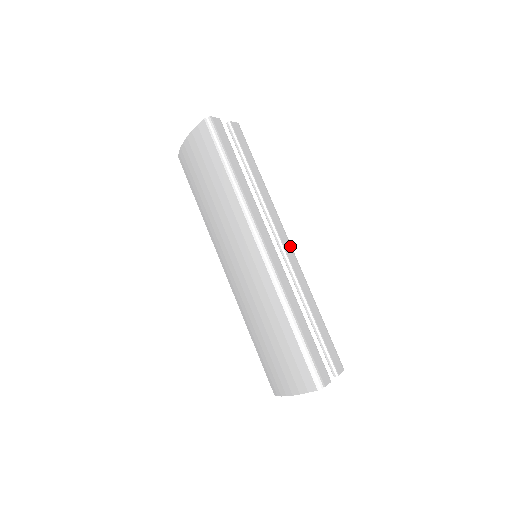
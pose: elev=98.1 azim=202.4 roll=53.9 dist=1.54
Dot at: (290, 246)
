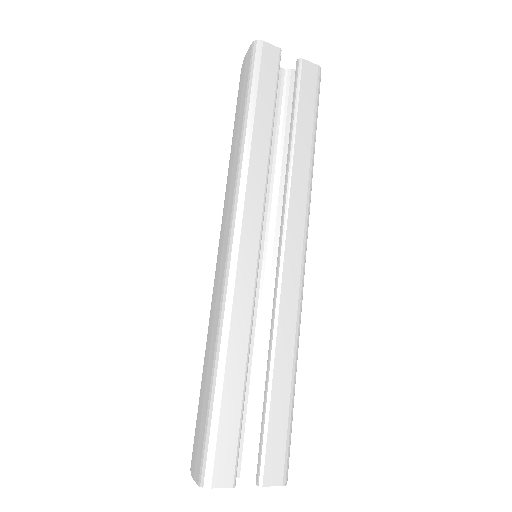
Dot at: (300, 260)
